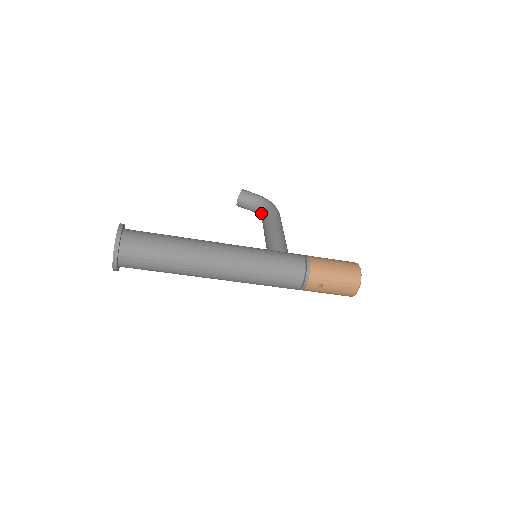
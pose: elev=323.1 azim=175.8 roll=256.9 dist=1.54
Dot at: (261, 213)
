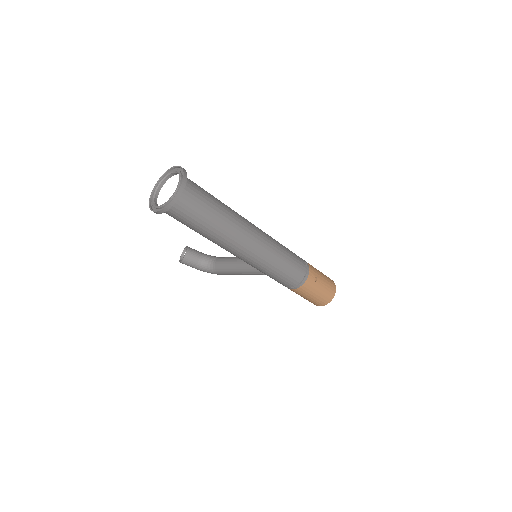
Dot at: (213, 261)
